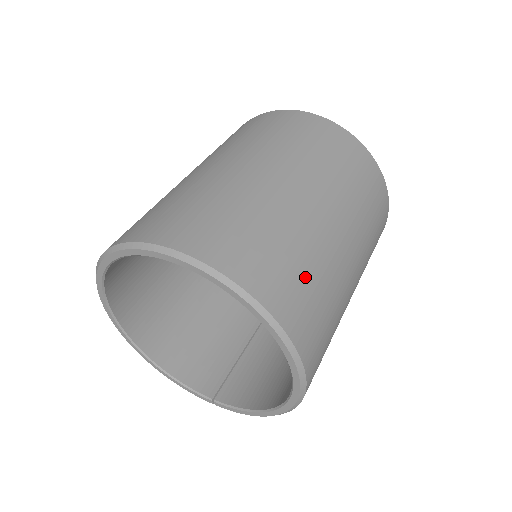
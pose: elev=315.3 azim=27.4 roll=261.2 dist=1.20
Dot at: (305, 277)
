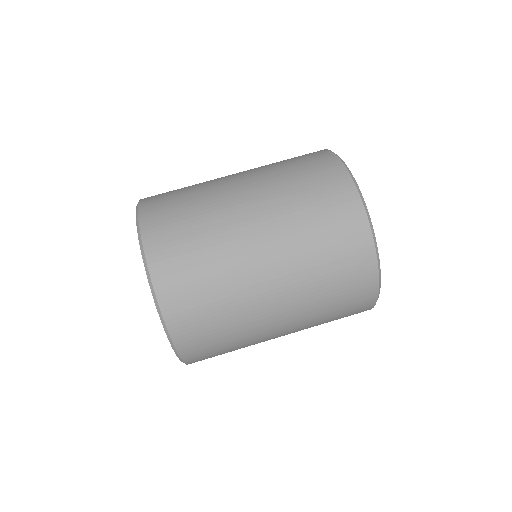
Dot at: (219, 334)
